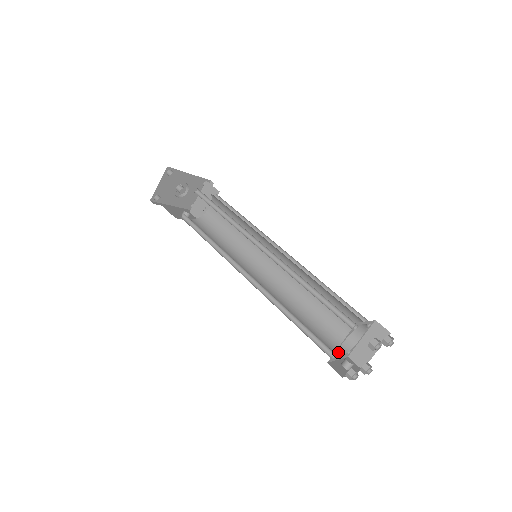
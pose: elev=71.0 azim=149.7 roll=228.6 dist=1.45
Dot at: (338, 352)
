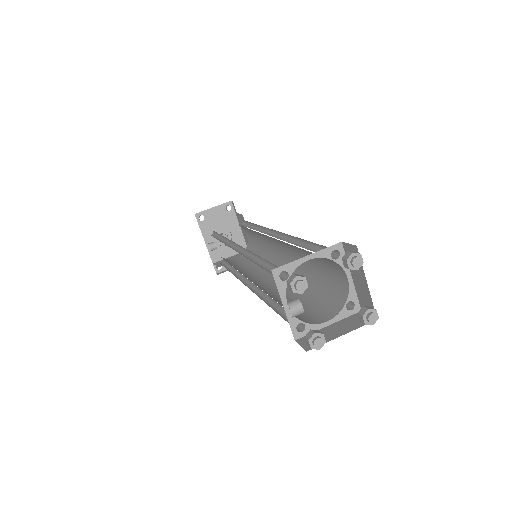
Dot at: (288, 309)
